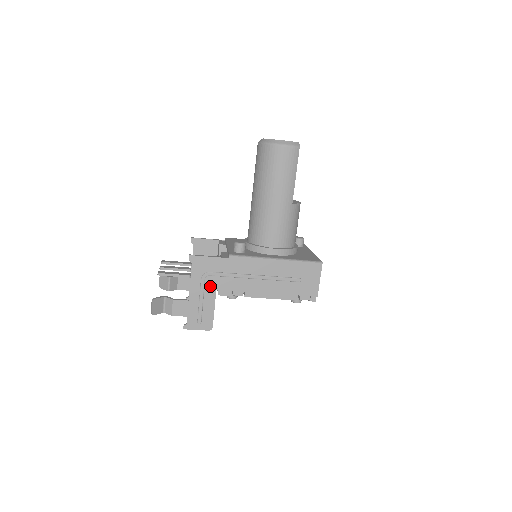
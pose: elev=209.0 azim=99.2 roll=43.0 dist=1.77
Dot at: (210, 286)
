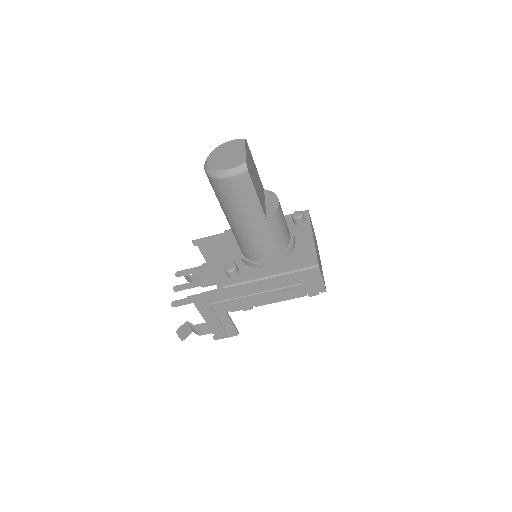
Dot at: (219, 311)
